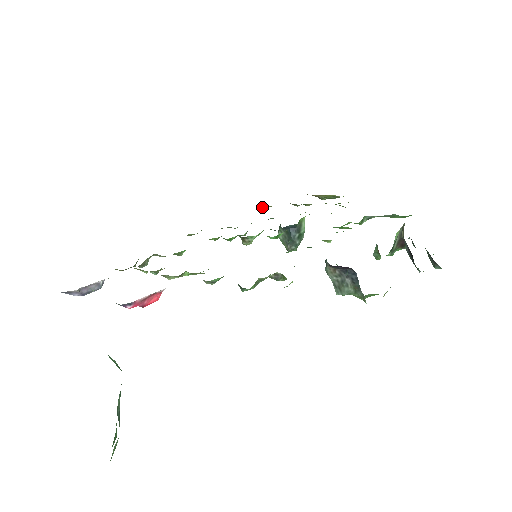
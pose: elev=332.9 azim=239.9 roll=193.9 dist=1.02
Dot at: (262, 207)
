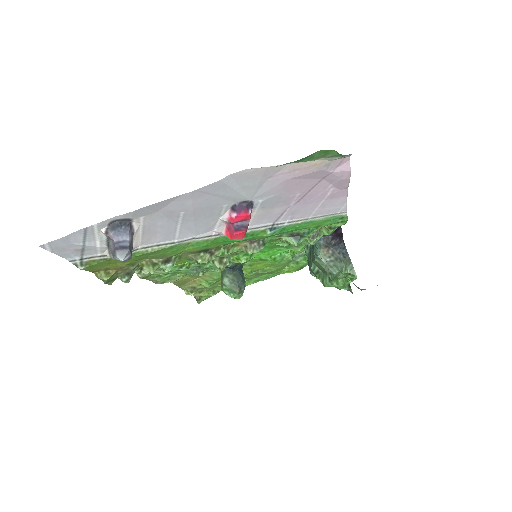
Dot at: (179, 279)
